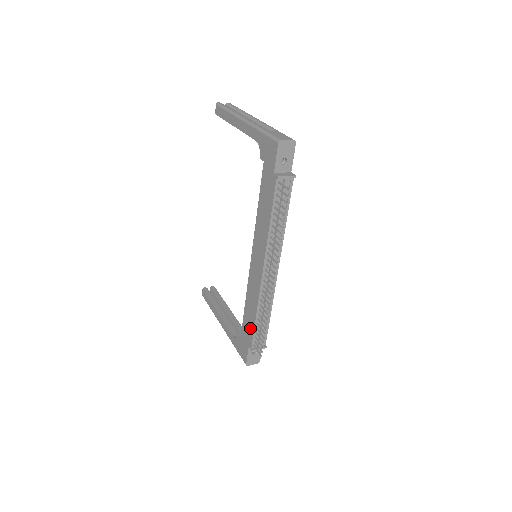
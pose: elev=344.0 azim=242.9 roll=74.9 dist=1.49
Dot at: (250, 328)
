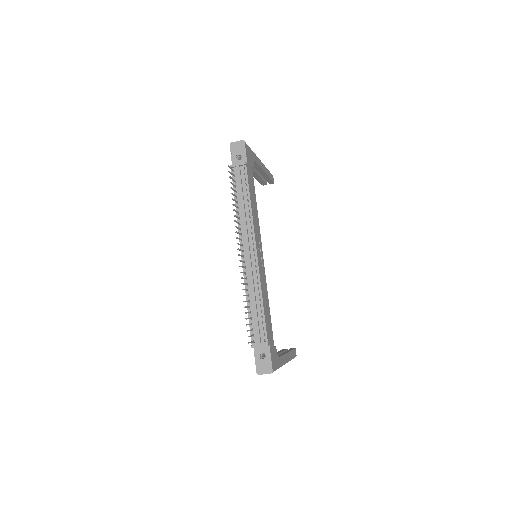
Dot at: occluded
